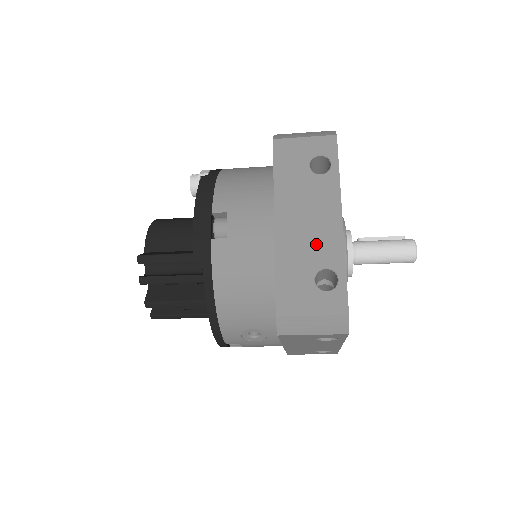
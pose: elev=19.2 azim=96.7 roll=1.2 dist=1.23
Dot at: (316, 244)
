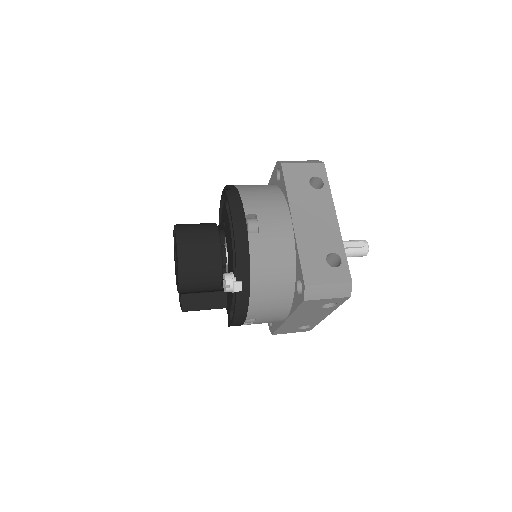
Dot at: (306, 322)
